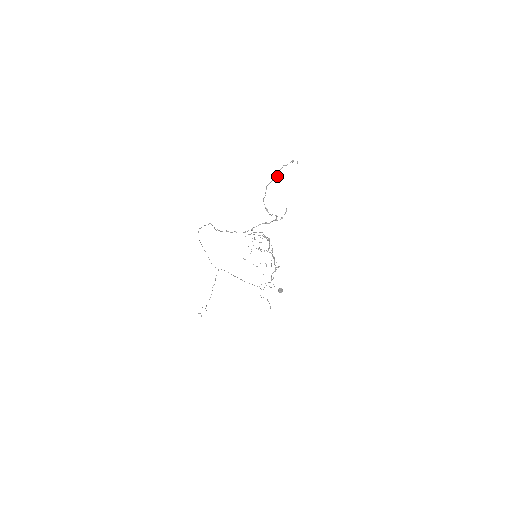
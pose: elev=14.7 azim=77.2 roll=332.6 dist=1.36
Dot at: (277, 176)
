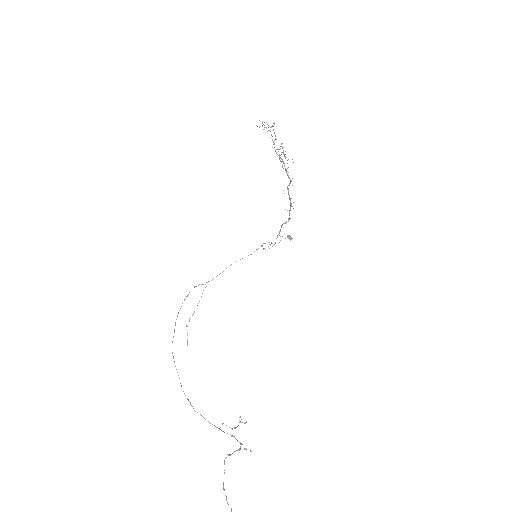
Dot at: occluded
